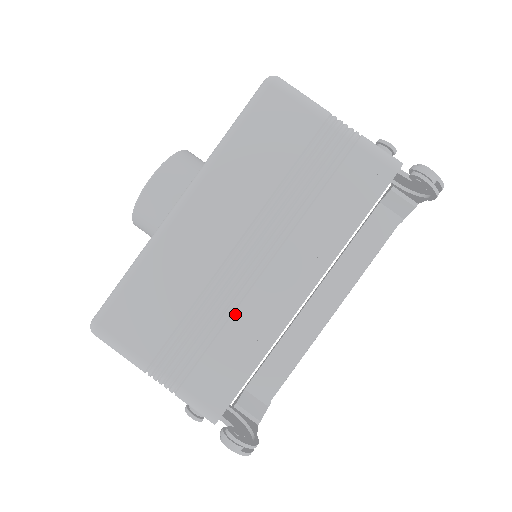
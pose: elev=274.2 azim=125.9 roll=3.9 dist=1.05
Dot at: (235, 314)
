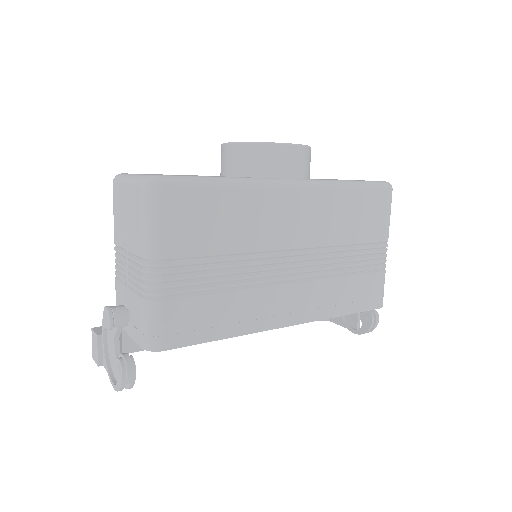
Dot at: (246, 291)
